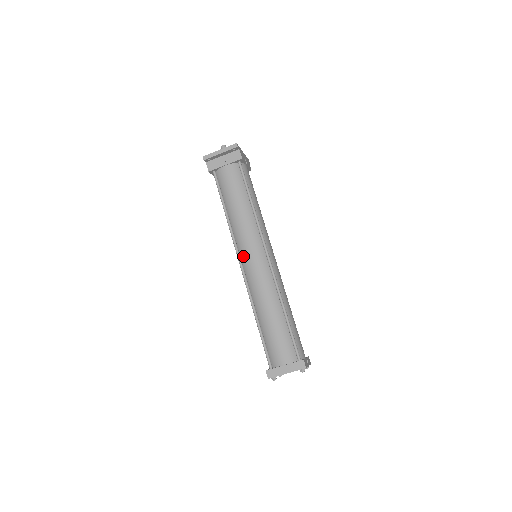
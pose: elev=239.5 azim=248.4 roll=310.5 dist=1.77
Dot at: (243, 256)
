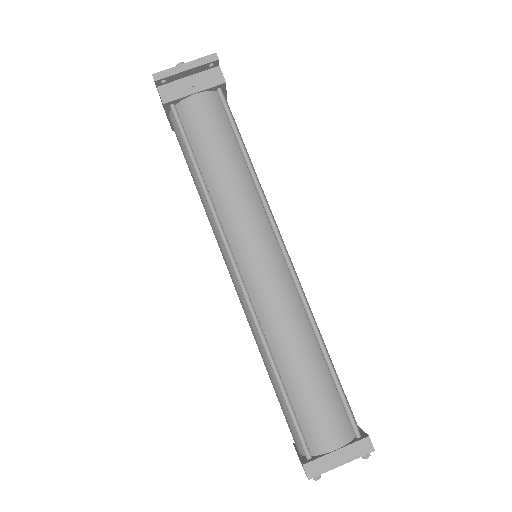
Dot at: (240, 257)
